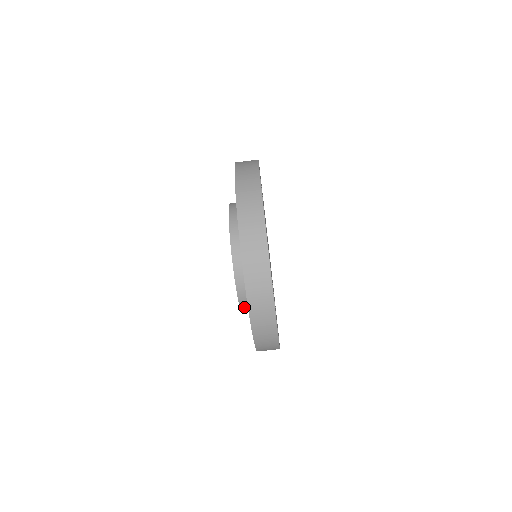
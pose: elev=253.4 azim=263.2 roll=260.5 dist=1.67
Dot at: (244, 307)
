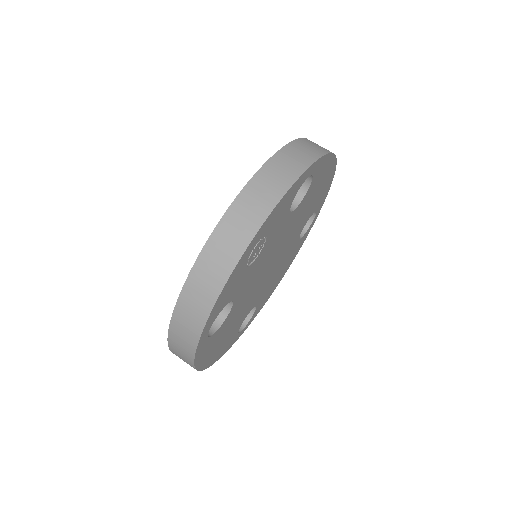
Dot at: occluded
